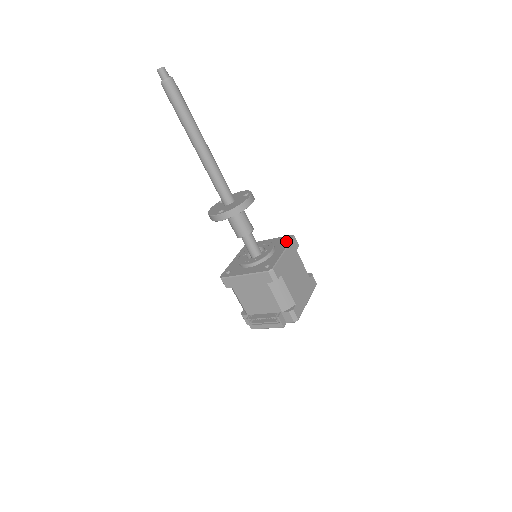
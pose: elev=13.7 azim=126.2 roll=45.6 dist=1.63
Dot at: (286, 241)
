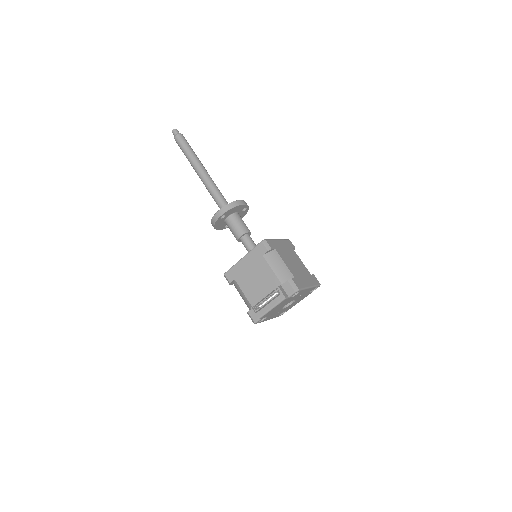
Dot at: occluded
